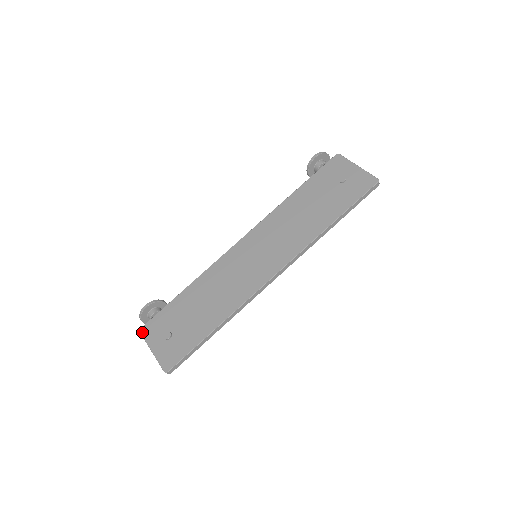
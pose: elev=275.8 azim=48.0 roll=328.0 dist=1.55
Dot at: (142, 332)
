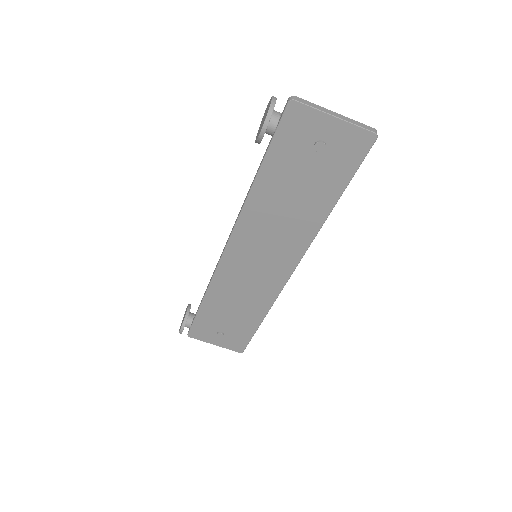
Dot at: (192, 337)
